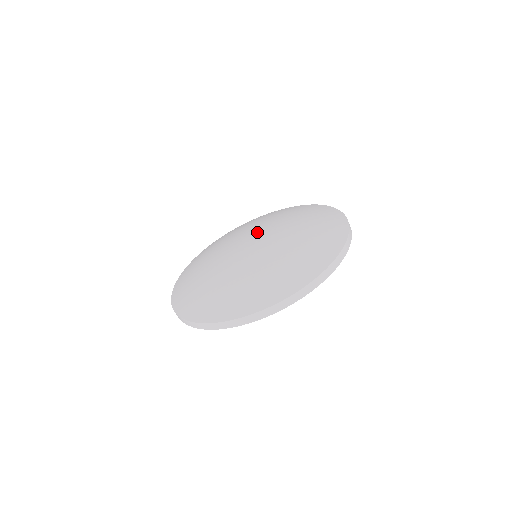
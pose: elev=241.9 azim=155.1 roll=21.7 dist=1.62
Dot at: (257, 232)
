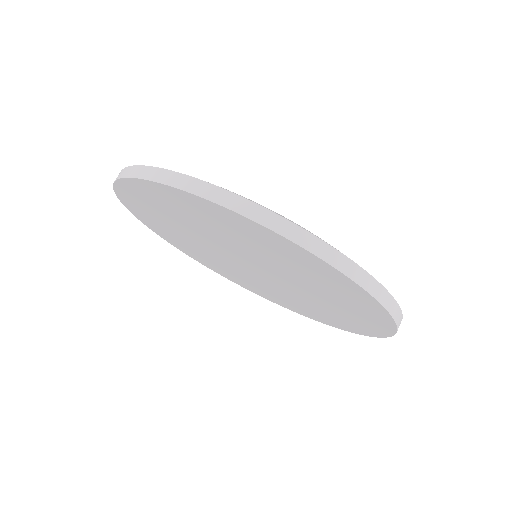
Dot at: occluded
